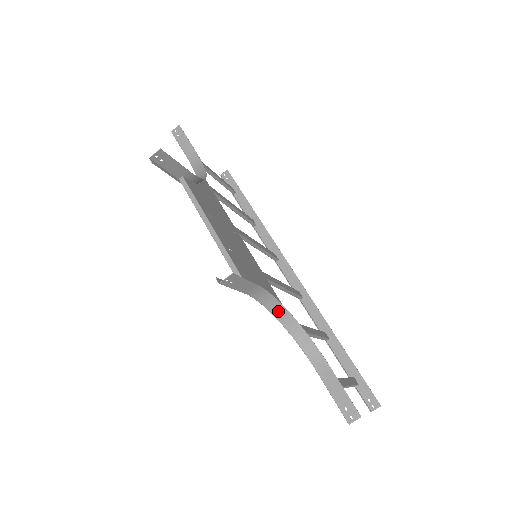
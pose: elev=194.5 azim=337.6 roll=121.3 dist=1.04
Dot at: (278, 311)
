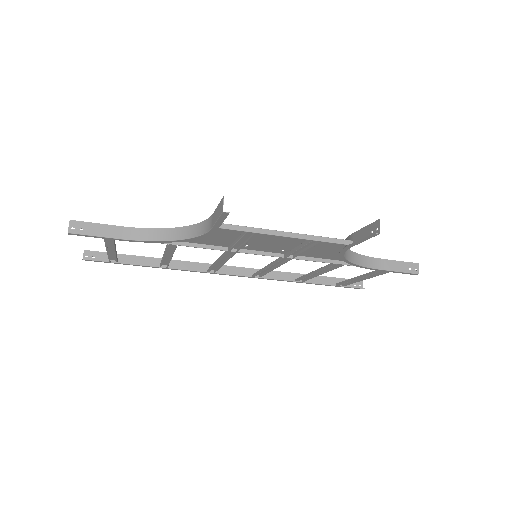
Dot at: (345, 252)
